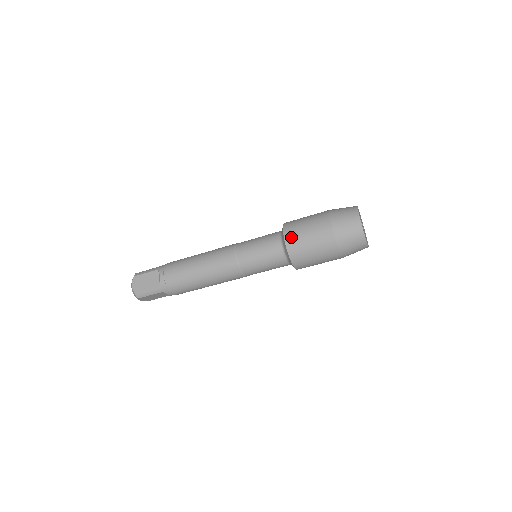
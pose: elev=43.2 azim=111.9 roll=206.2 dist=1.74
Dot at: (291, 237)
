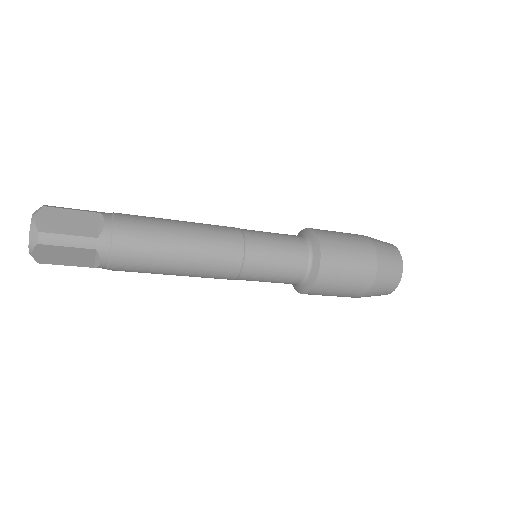
Dot at: (320, 290)
